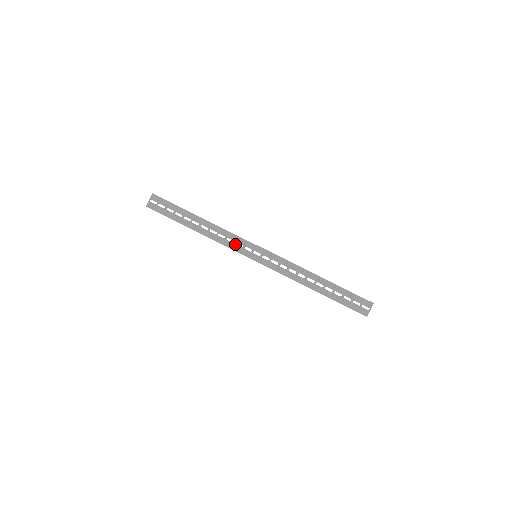
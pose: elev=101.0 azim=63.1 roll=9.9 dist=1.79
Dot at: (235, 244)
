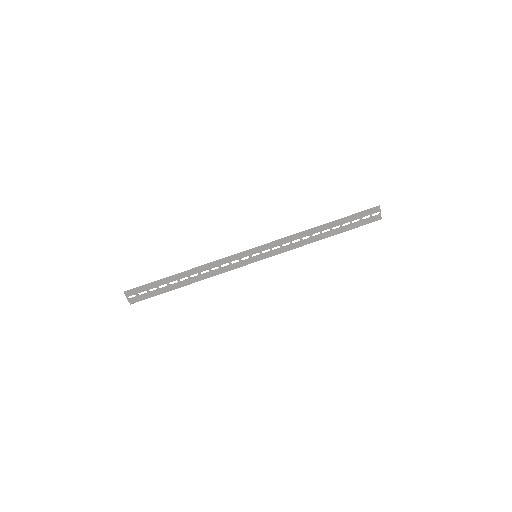
Dot at: (231, 264)
